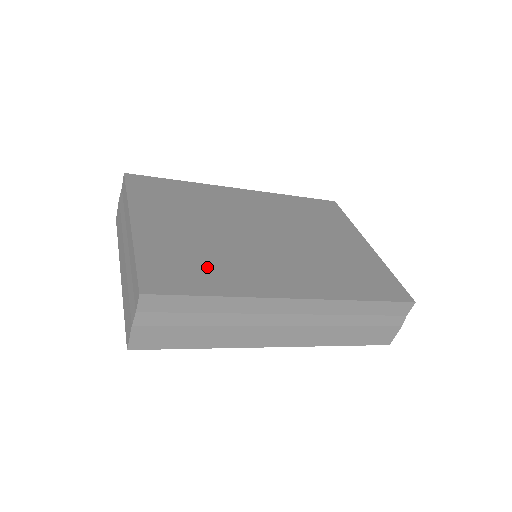
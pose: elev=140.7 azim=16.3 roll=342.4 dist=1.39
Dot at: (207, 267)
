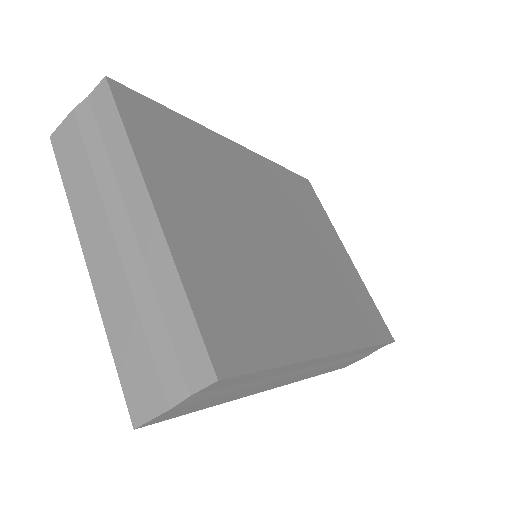
Dot at: (260, 306)
